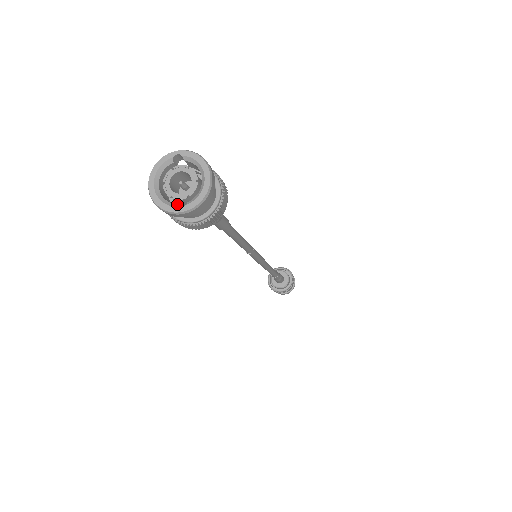
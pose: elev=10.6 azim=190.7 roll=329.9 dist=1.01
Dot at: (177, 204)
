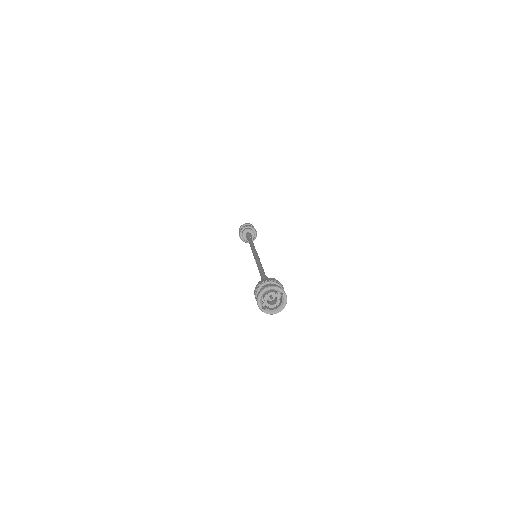
Dot at: occluded
